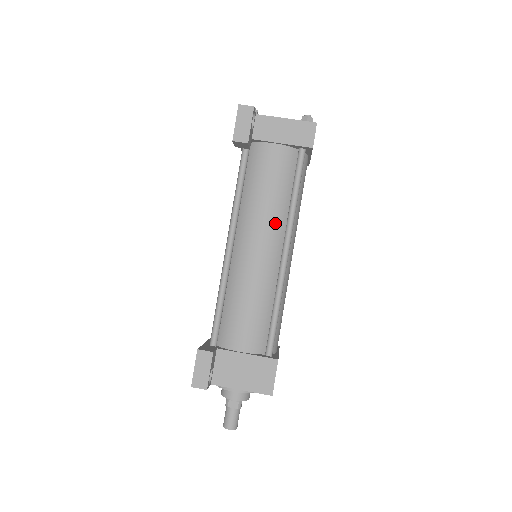
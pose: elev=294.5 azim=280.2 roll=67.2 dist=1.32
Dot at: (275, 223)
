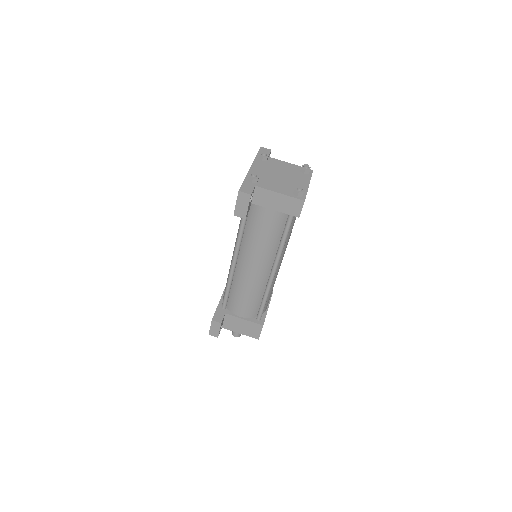
Dot at: (267, 256)
